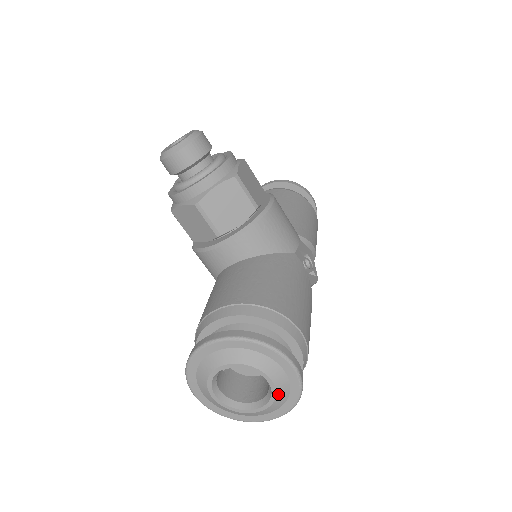
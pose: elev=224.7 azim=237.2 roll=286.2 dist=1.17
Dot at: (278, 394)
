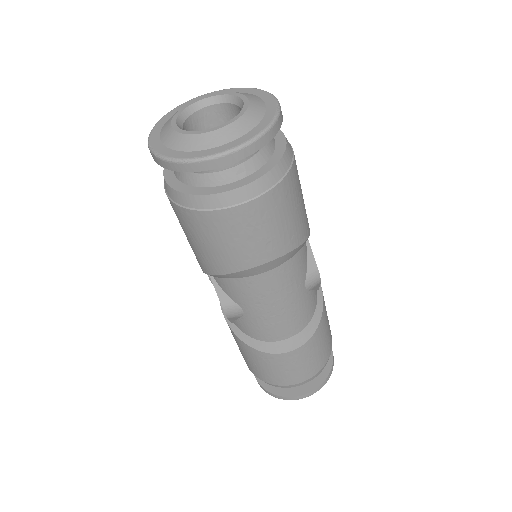
Dot at: (249, 111)
